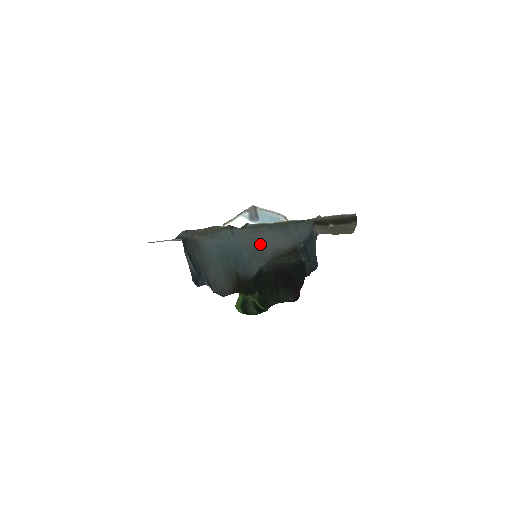
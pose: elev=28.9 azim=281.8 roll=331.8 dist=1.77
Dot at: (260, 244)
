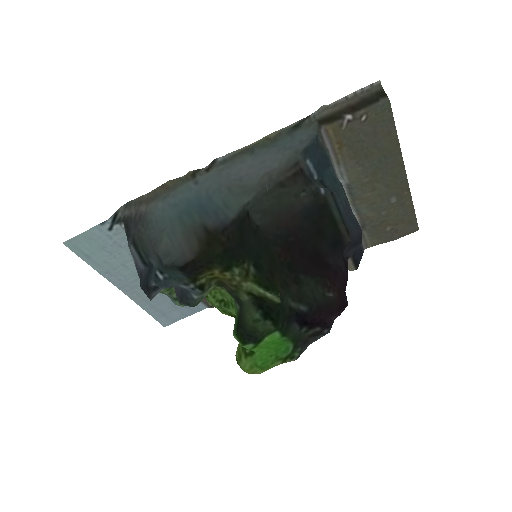
Dot at: (239, 177)
